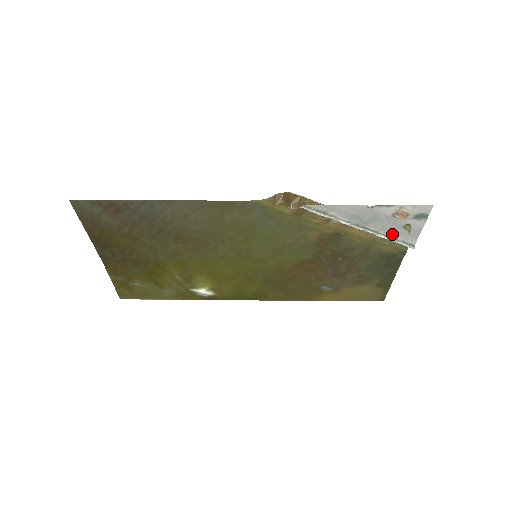
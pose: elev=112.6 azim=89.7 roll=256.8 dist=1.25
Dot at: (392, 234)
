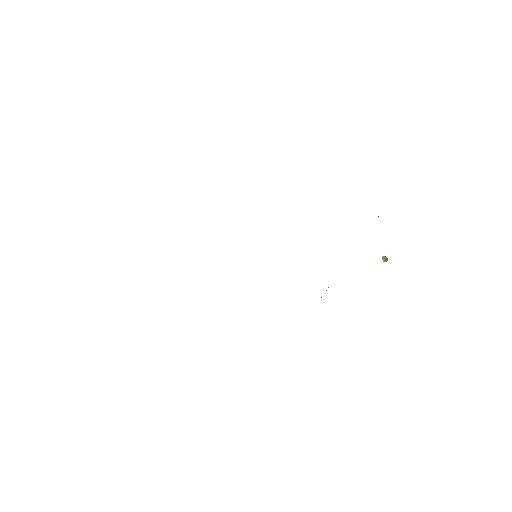
Dot at: occluded
